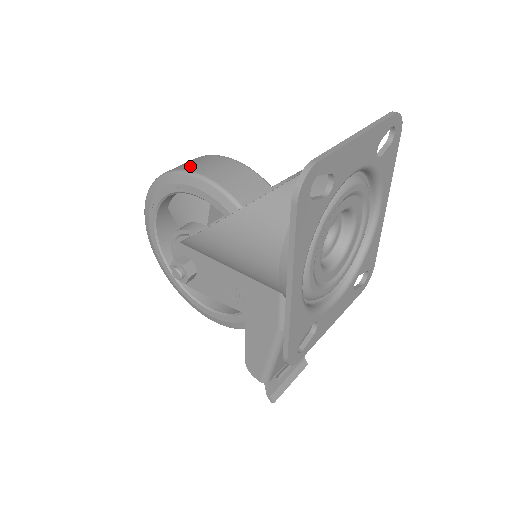
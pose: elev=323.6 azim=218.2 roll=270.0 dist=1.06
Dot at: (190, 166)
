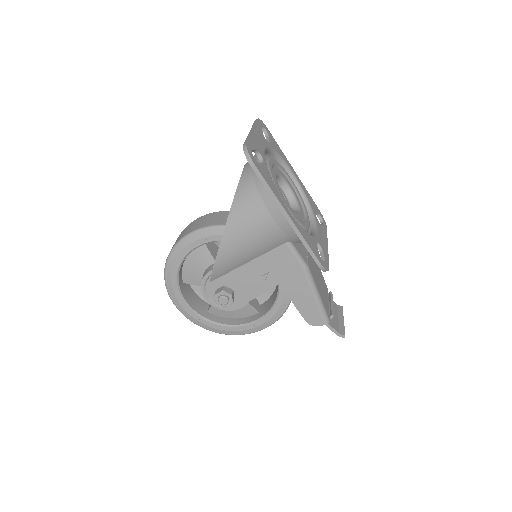
Dot at: (179, 238)
